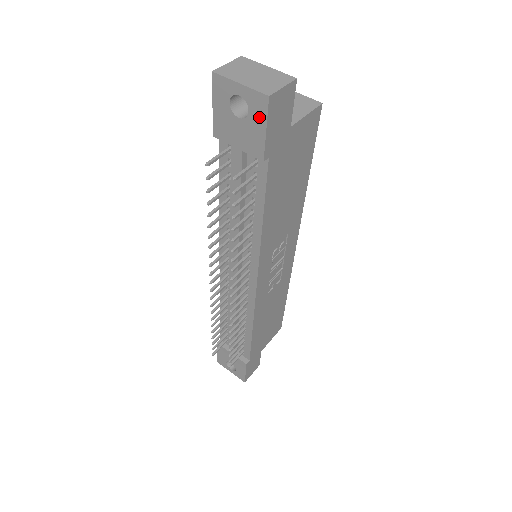
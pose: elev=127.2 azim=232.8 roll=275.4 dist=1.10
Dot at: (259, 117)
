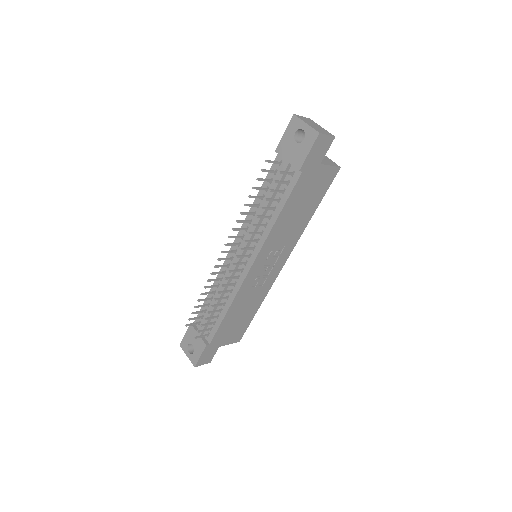
Dot at: (309, 144)
